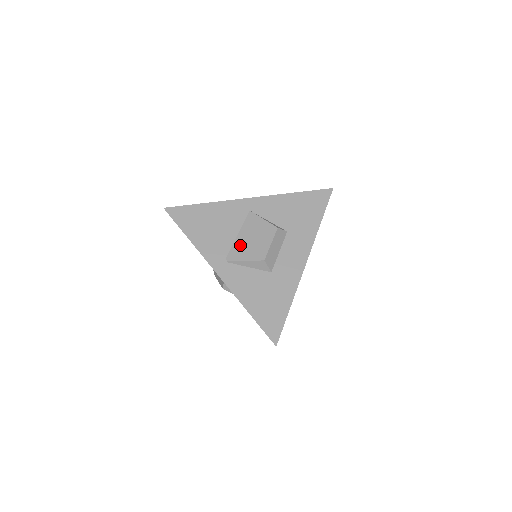
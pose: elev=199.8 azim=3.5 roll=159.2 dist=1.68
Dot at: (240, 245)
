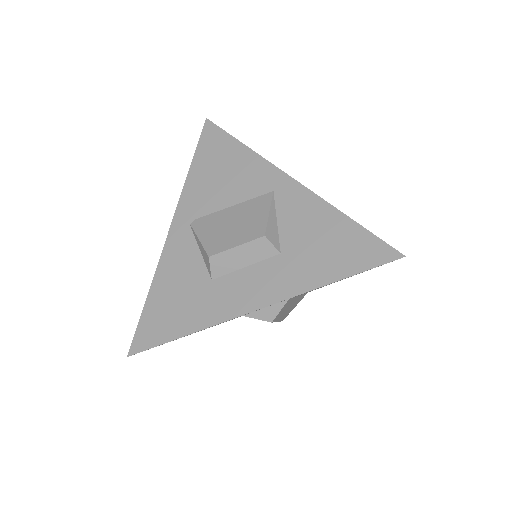
Dot at: (218, 219)
